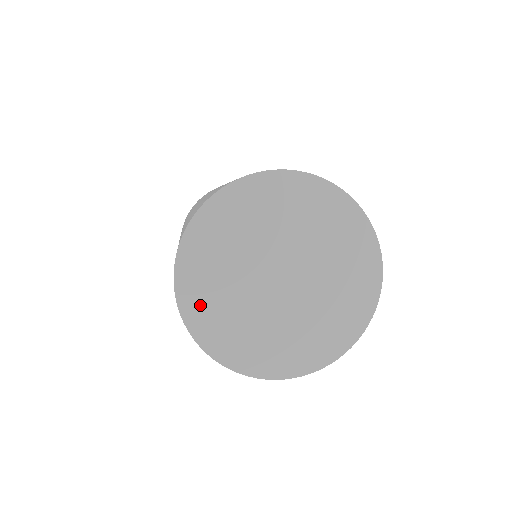
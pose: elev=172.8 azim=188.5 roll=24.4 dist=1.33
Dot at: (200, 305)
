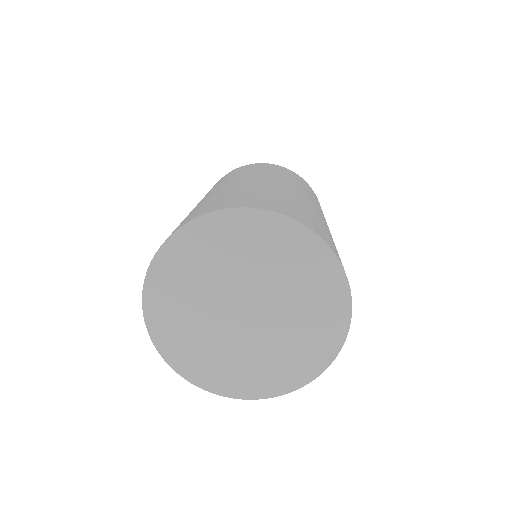
Dot at: (168, 277)
